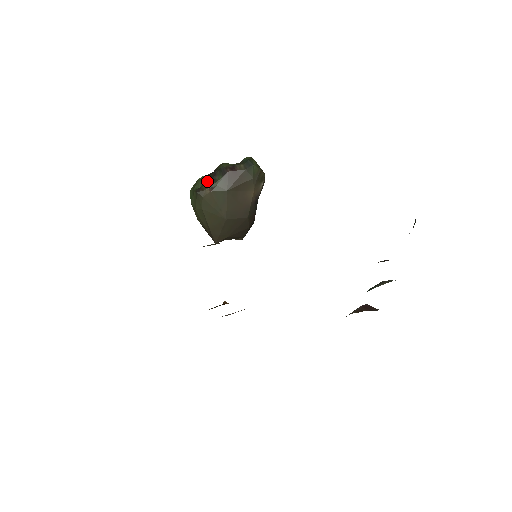
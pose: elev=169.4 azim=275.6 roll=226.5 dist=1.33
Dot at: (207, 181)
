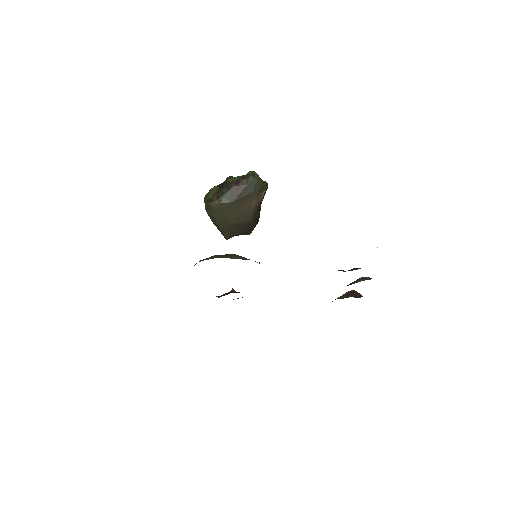
Dot at: (217, 193)
